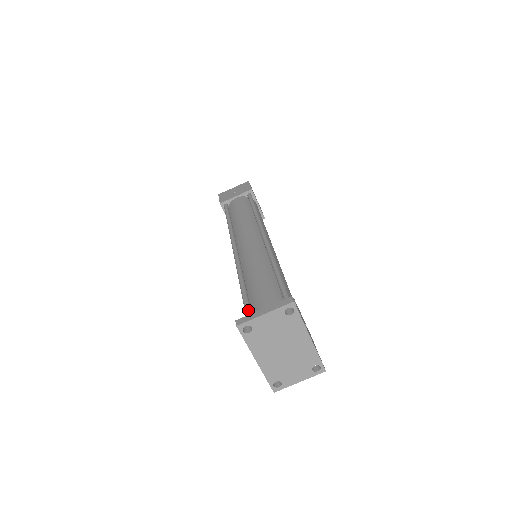
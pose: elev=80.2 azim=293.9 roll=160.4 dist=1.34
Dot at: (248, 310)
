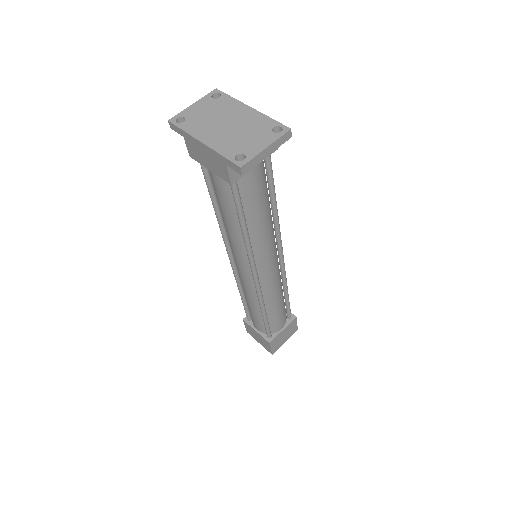
Dot at: (204, 168)
